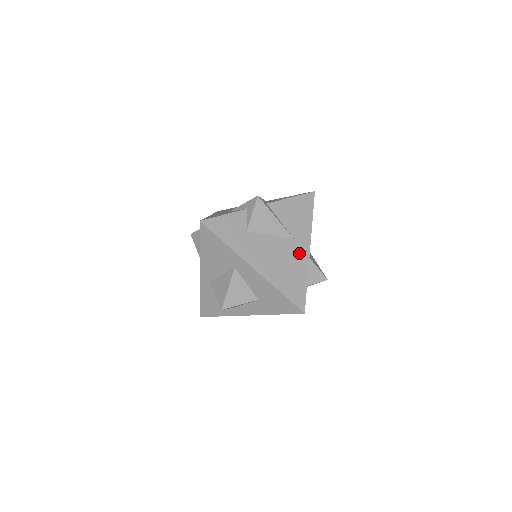
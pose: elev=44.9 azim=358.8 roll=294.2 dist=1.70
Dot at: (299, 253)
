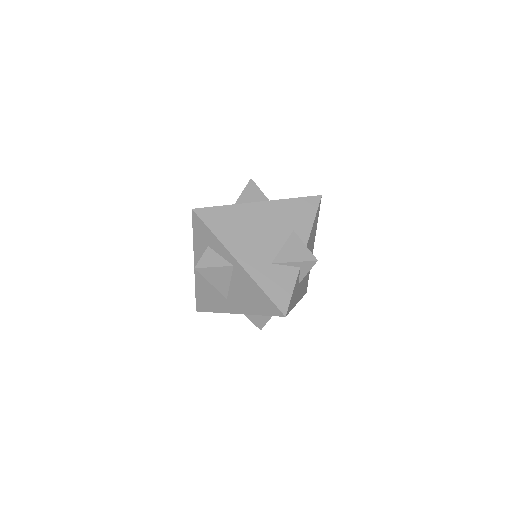
Dot at: occluded
